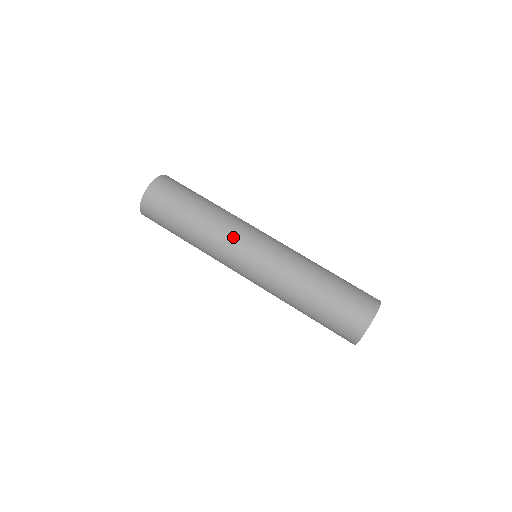
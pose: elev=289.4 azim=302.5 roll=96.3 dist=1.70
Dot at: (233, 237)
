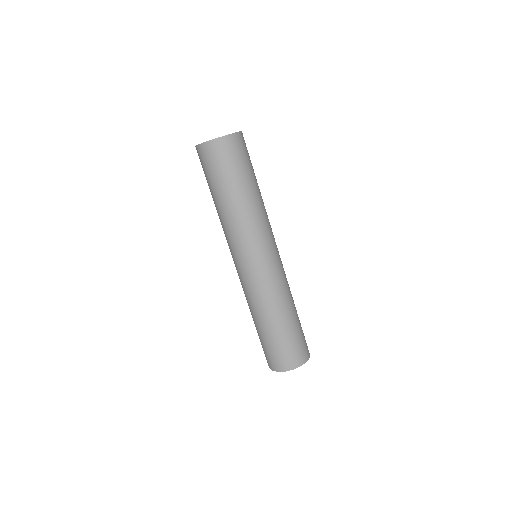
Dot at: (258, 236)
